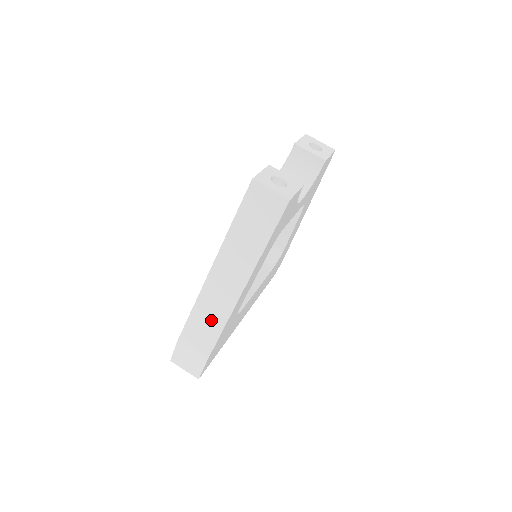
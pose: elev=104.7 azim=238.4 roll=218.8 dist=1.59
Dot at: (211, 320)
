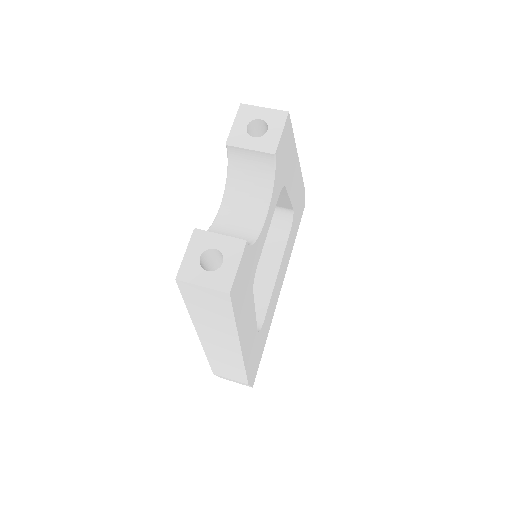
Dot at: (230, 365)
